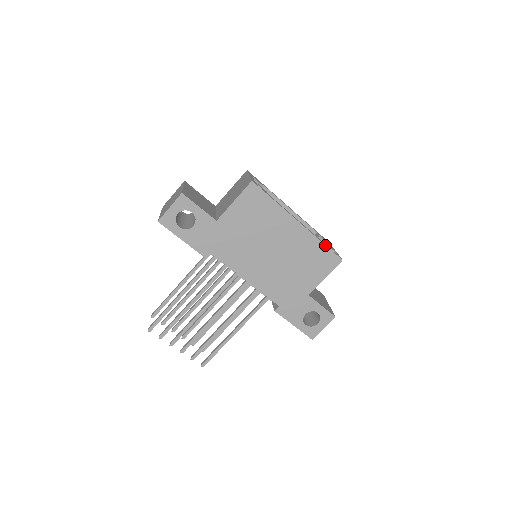
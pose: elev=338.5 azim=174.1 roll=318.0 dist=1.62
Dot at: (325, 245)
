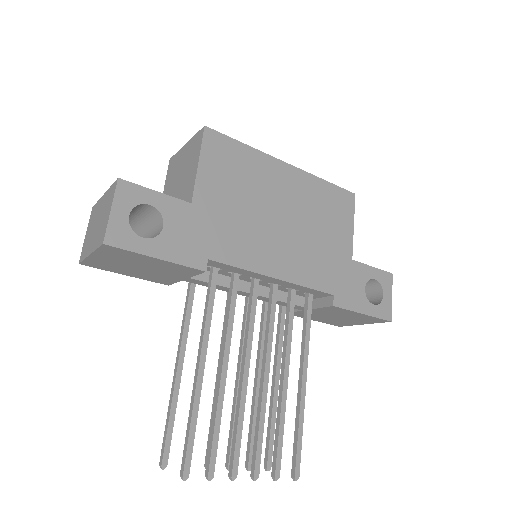
Dot at: (329, 182)
